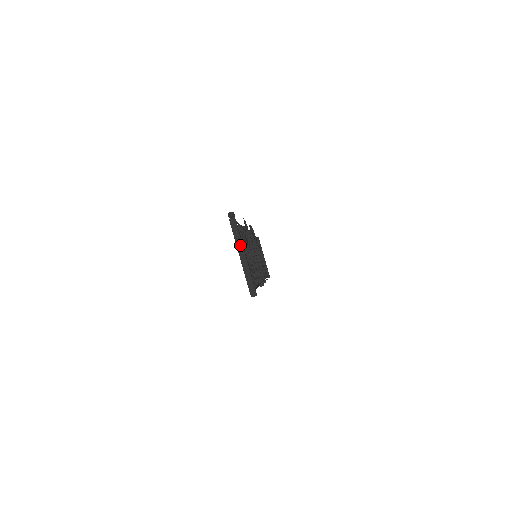
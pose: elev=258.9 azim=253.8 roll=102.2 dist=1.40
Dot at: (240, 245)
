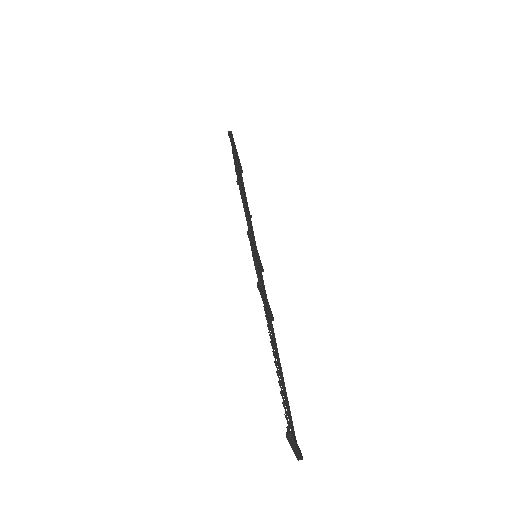
Dot at: (295, 447)
